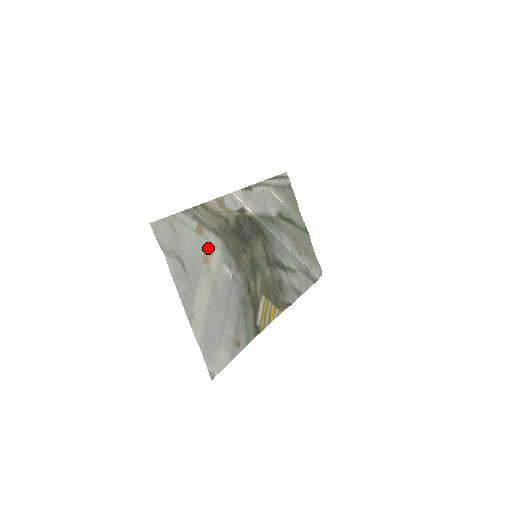
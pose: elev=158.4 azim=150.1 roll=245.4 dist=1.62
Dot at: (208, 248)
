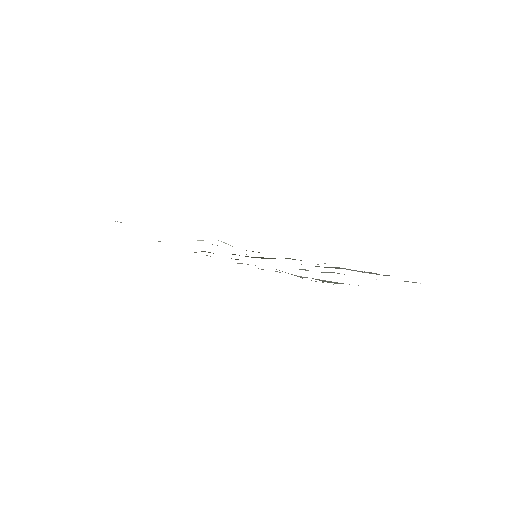
Dot at: occluded
